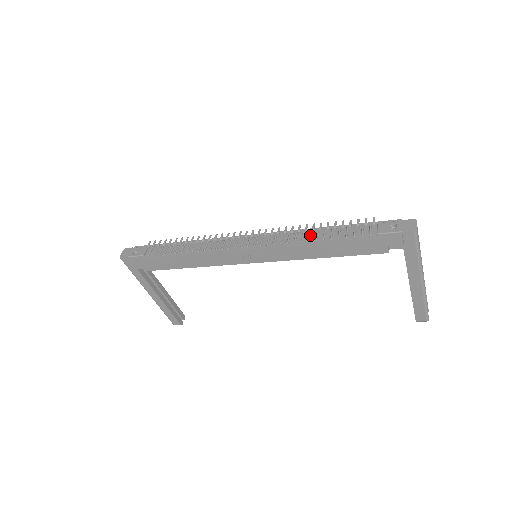
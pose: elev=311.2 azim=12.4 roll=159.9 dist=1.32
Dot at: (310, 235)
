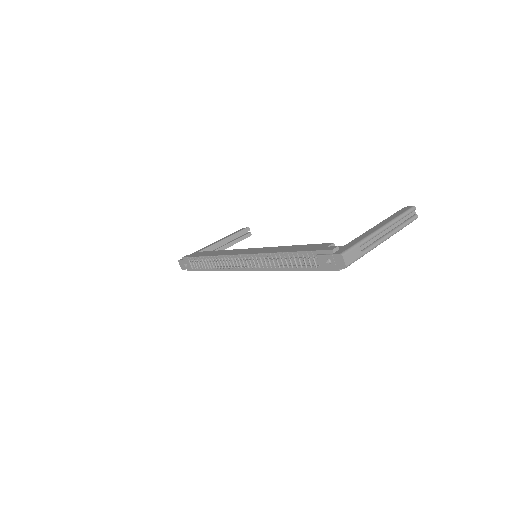
Dot at: (277, 262)
